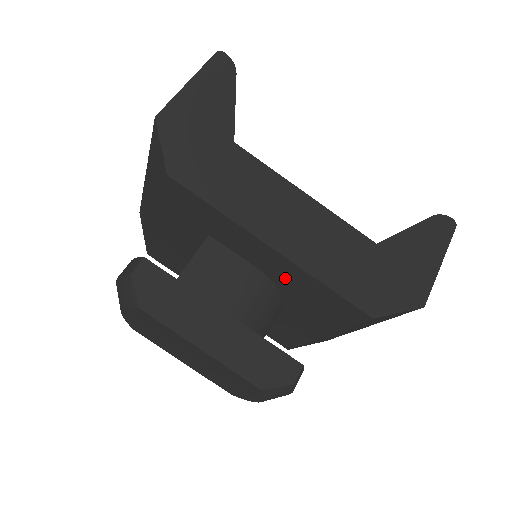
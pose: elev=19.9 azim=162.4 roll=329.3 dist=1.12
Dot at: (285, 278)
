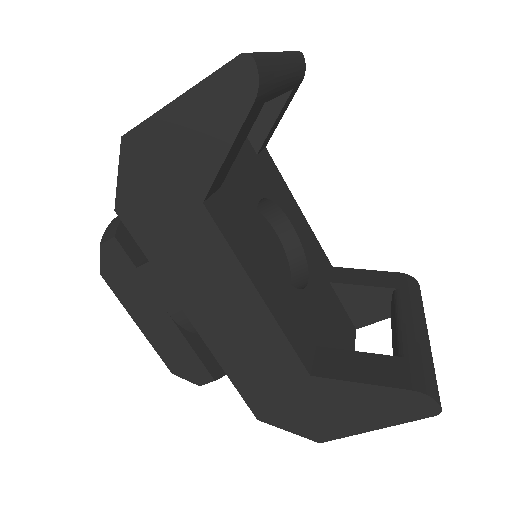
Dot at: occluded
